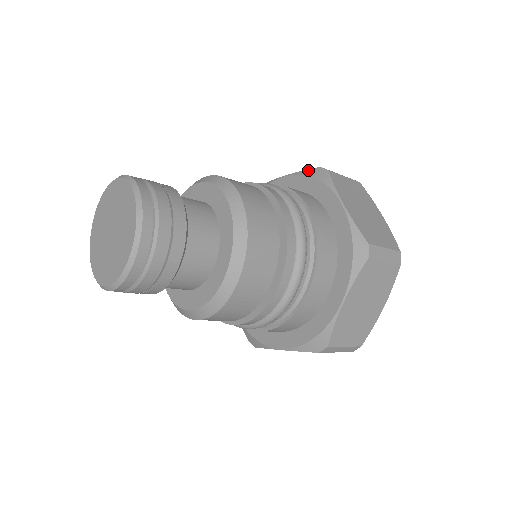
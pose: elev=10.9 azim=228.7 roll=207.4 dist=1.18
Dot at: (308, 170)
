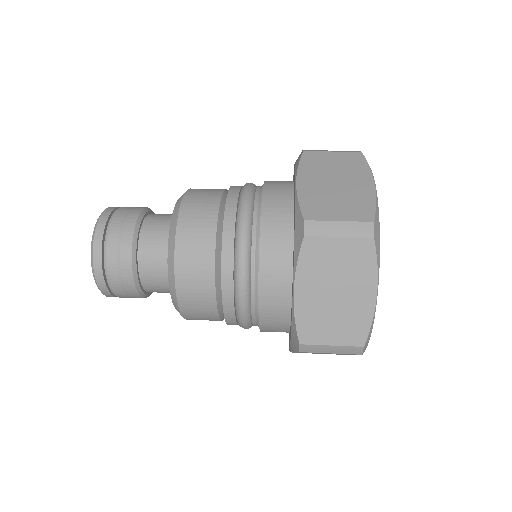
Dot at: (299, 210)
